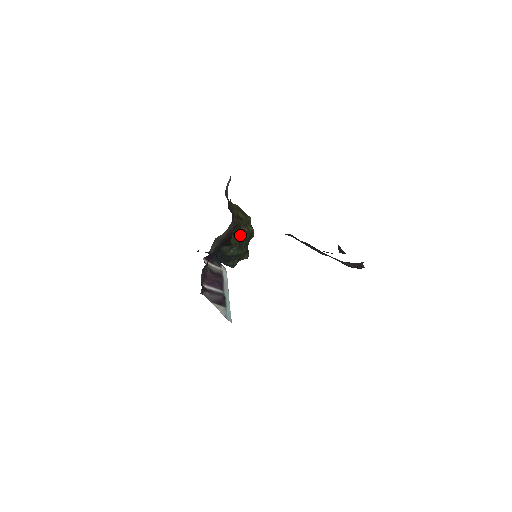
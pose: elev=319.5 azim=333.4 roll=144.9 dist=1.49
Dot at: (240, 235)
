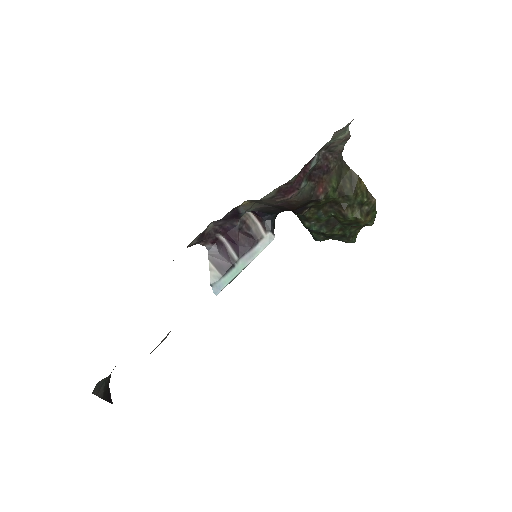
Dot at: (332, 213)
